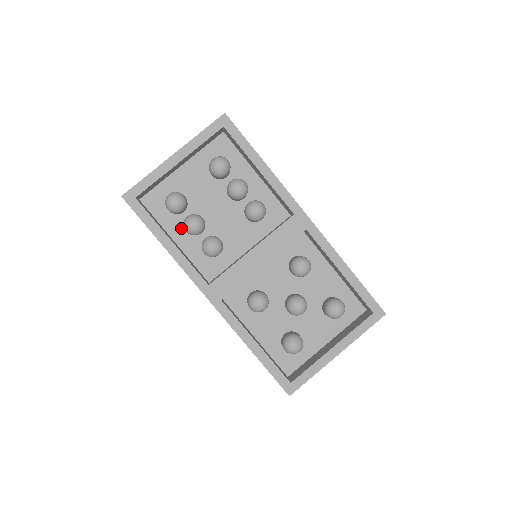
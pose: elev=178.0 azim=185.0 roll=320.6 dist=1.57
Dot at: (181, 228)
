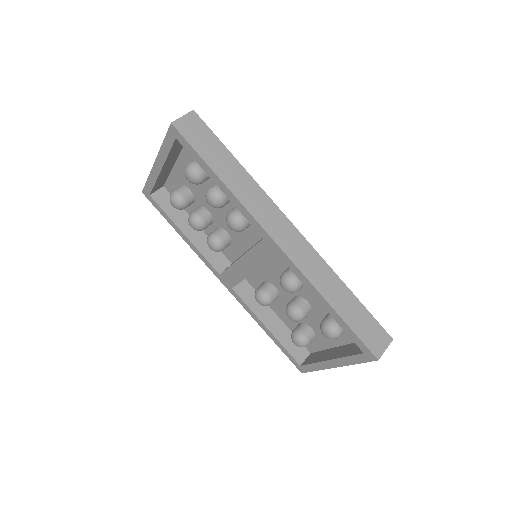
Dot at: occluded
